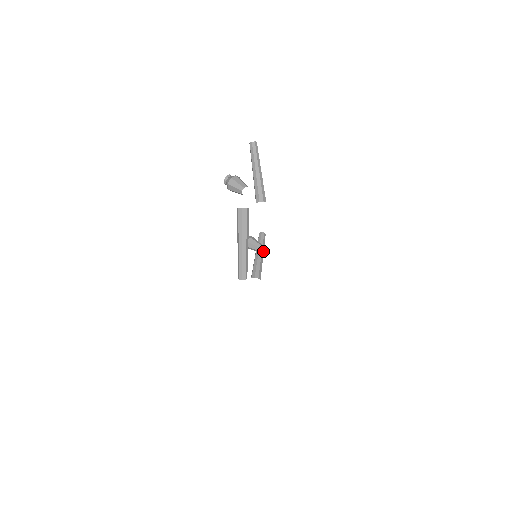
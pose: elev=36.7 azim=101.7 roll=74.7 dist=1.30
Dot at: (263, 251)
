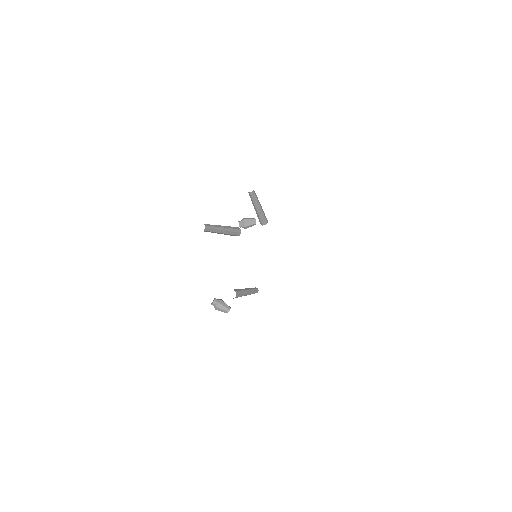
Dot at: (259, 204)
